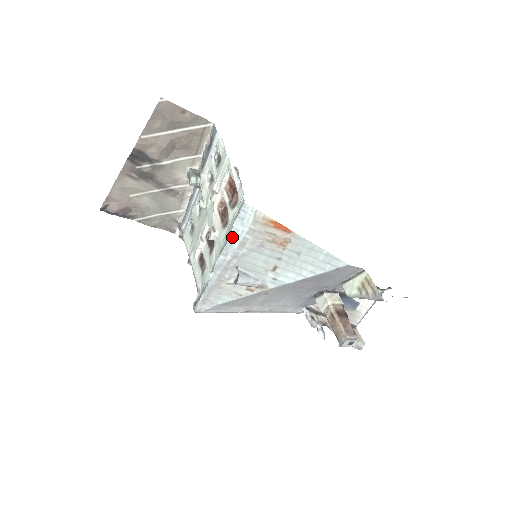
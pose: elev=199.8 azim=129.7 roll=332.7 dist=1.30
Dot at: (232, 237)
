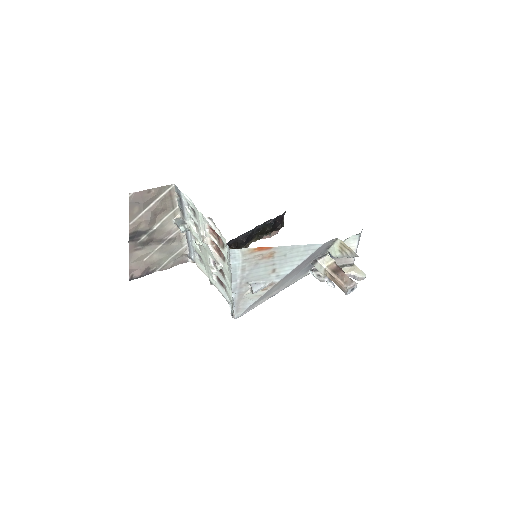
Dot at: (234, 270)
